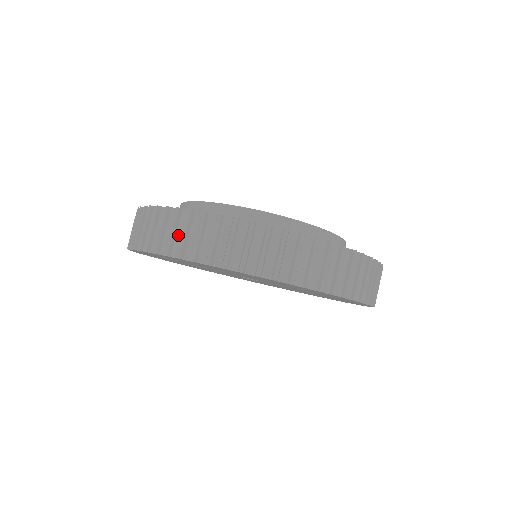
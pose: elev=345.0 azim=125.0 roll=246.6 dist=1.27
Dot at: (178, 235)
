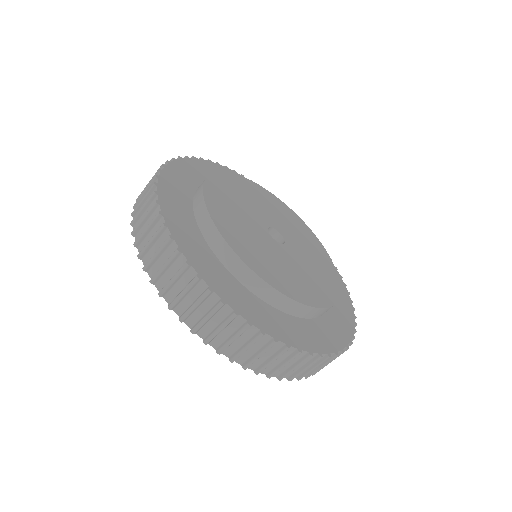
Dot at: (144, 214)
